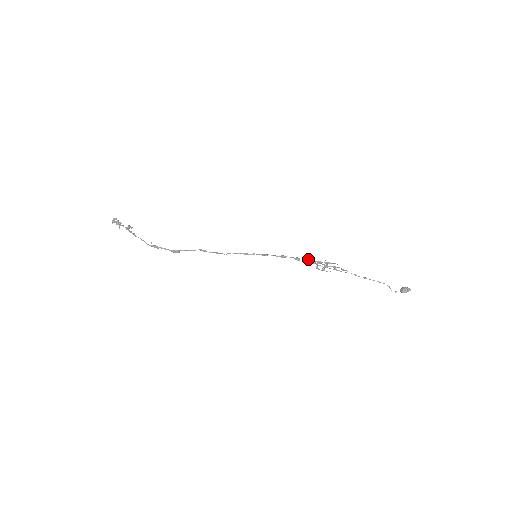
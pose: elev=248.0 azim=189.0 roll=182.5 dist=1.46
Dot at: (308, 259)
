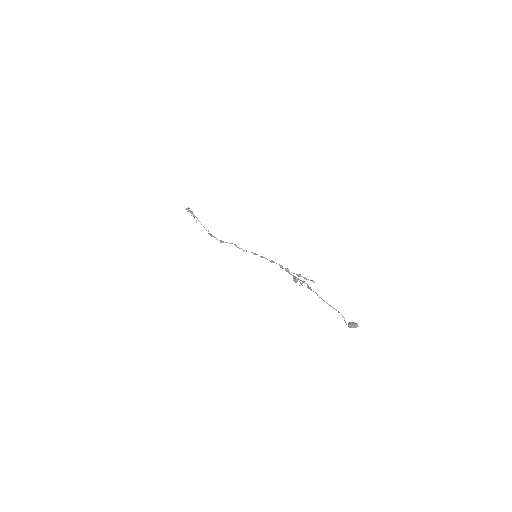
Dot at: (286, 268)
